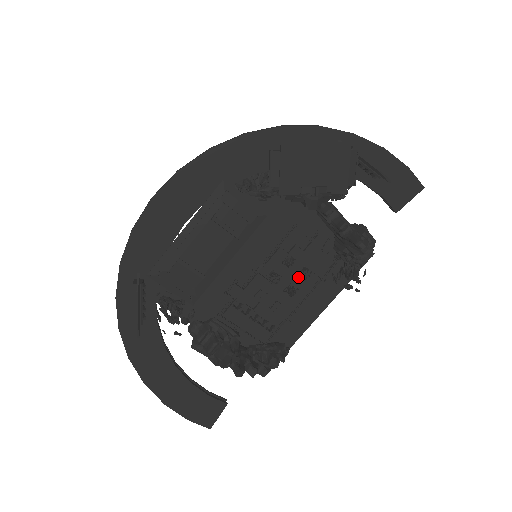
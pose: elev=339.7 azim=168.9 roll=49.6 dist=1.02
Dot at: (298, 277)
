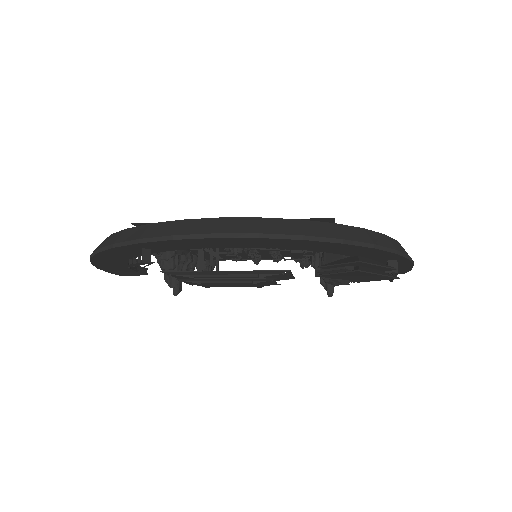
Dot at: occluded
